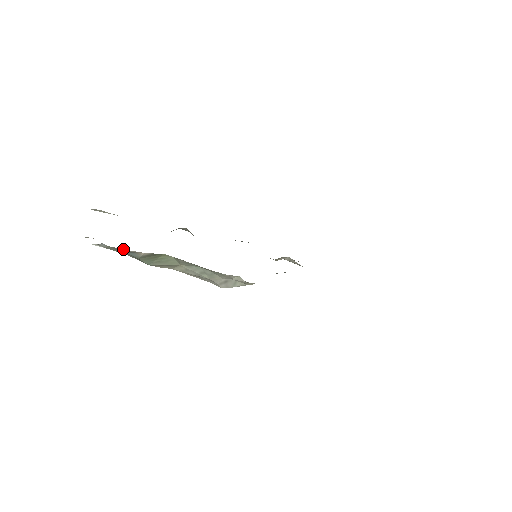
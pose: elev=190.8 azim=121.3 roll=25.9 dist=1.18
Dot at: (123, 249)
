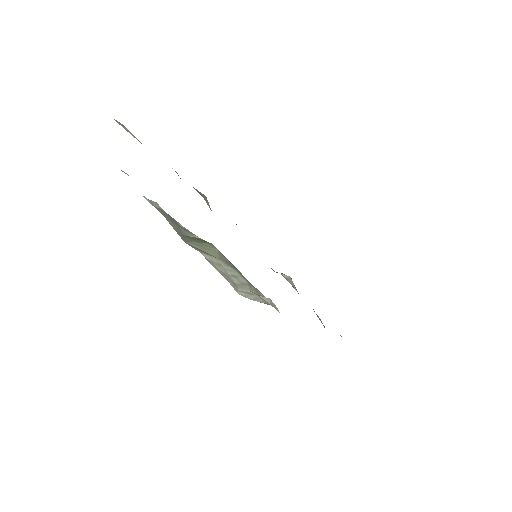
Dot at: occluded
